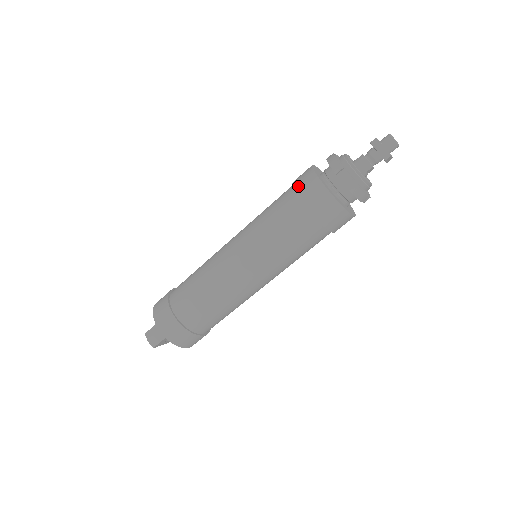
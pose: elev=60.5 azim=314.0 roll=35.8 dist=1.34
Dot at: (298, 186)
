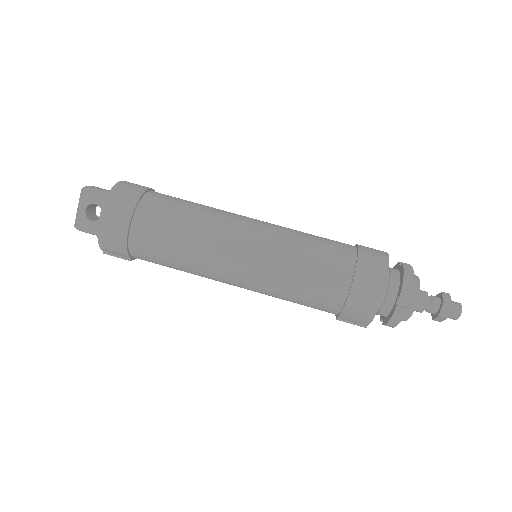
Dot at: occluded
